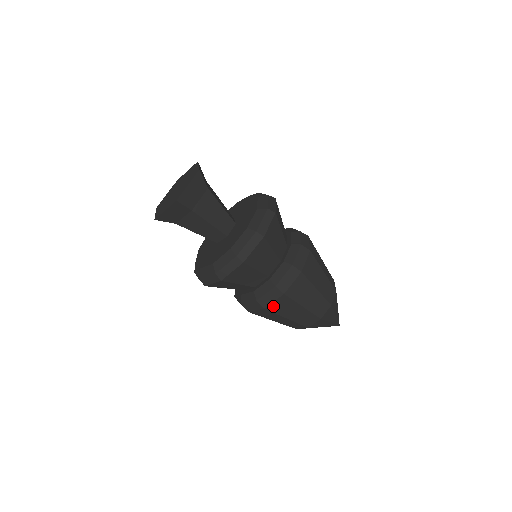
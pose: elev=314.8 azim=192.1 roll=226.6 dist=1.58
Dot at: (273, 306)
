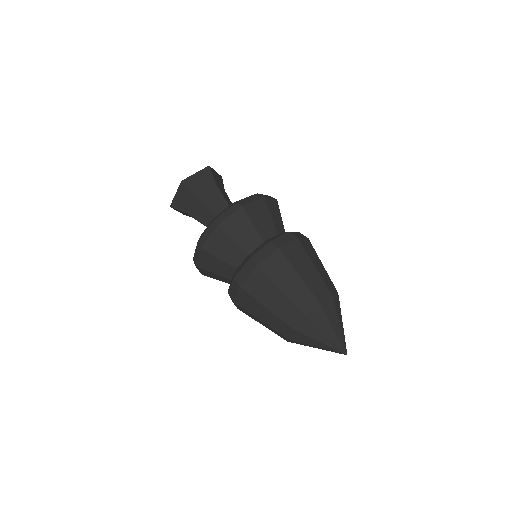
Dot at: (248, 284)
